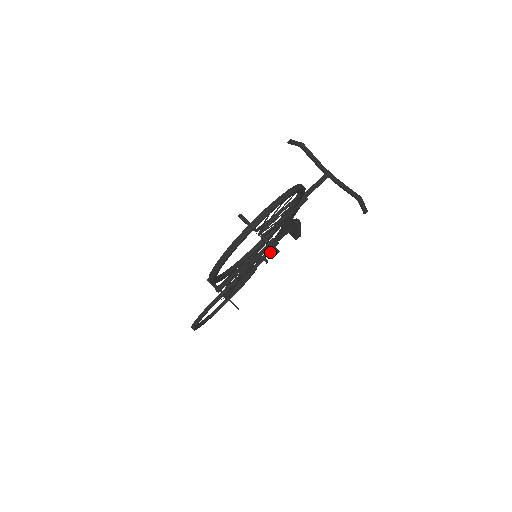
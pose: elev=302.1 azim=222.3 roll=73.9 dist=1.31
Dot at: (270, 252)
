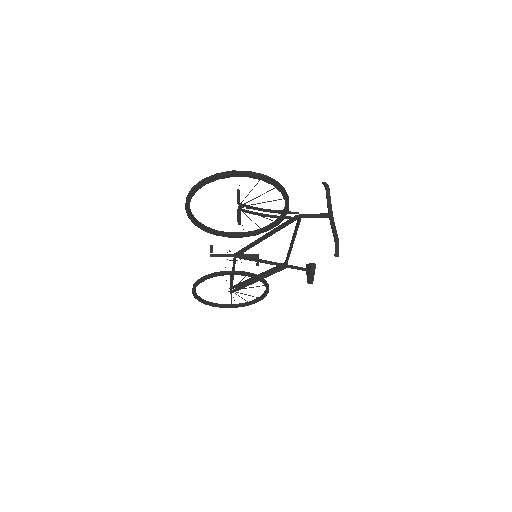
Dot at: occluded
